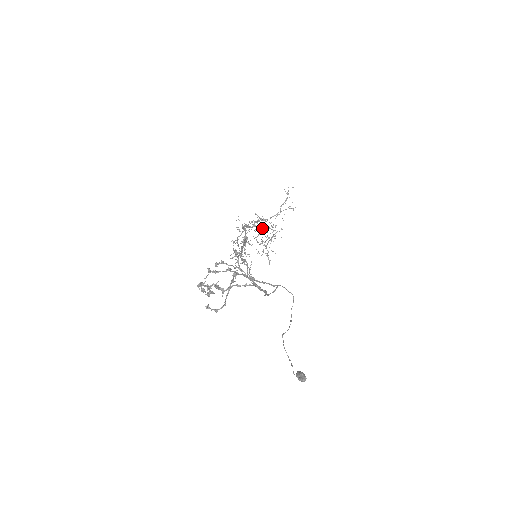
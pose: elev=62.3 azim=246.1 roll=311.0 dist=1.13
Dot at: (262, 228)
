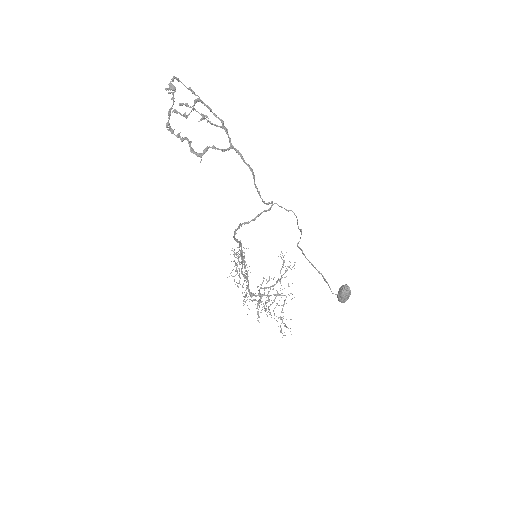
Dot at: occluded
